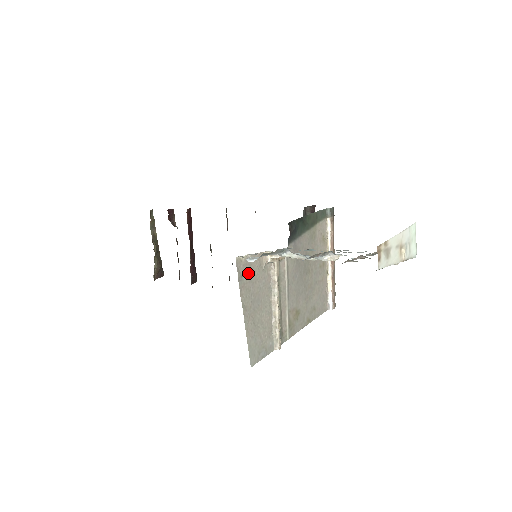
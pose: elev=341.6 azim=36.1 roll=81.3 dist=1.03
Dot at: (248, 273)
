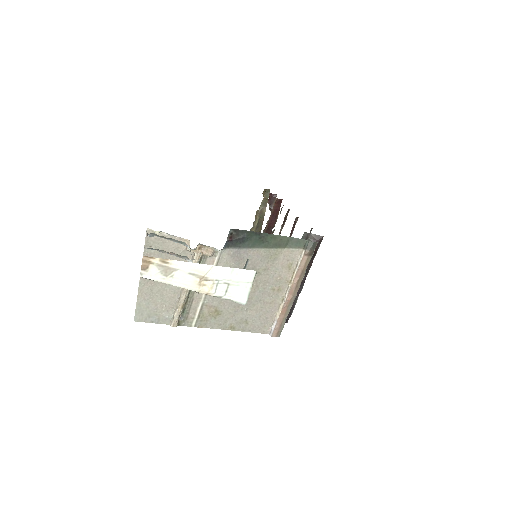
Dot at: (159, 247)
